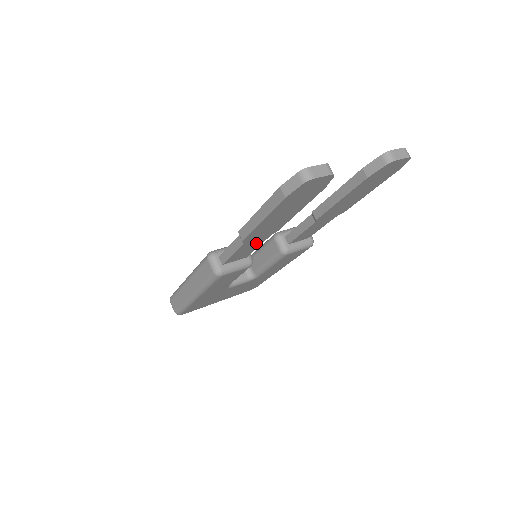
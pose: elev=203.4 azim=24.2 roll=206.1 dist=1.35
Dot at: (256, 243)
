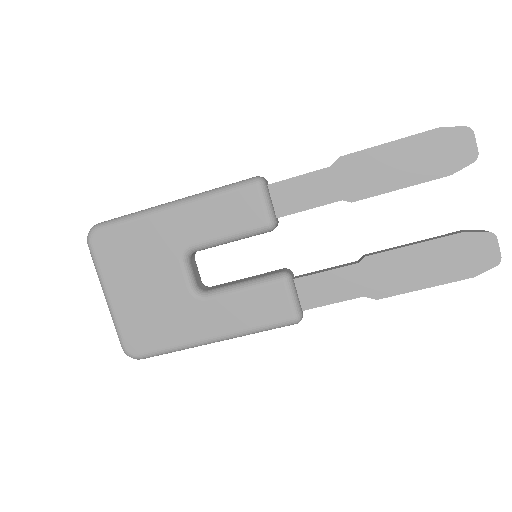
Dot at: (323, 194)
